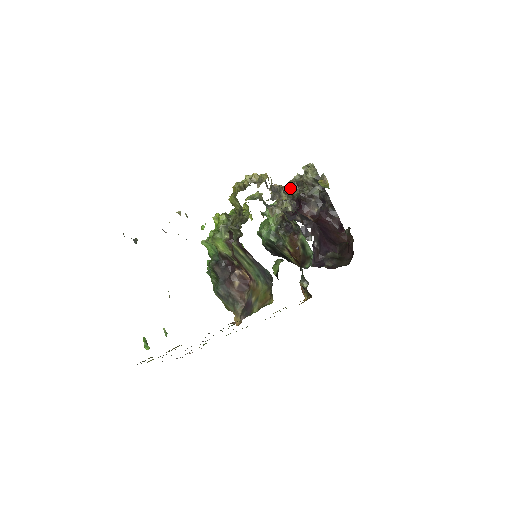
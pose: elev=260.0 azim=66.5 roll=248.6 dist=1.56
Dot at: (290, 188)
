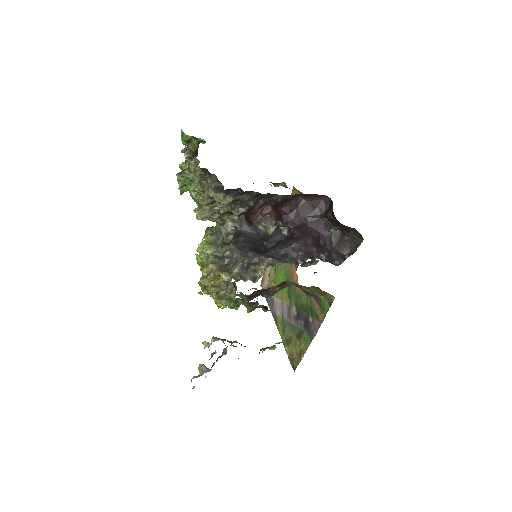
Dot at: (213, 210)
